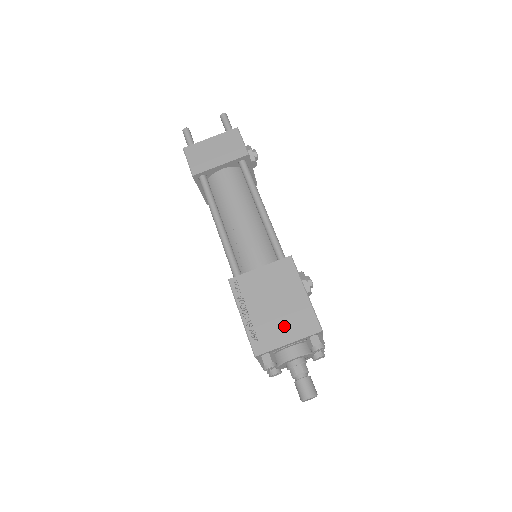
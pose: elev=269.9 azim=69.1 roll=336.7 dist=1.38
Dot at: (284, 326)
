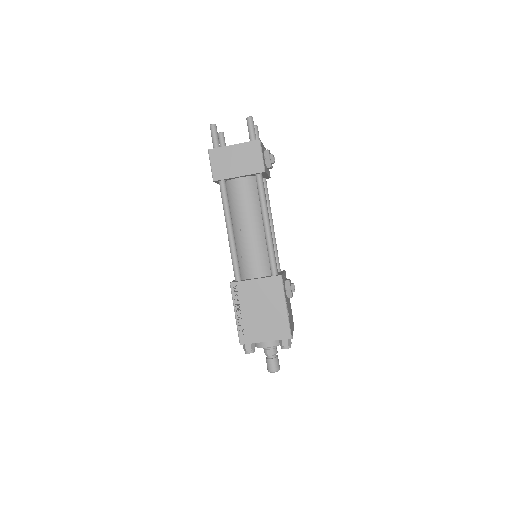
Dot at: (265, 328)
